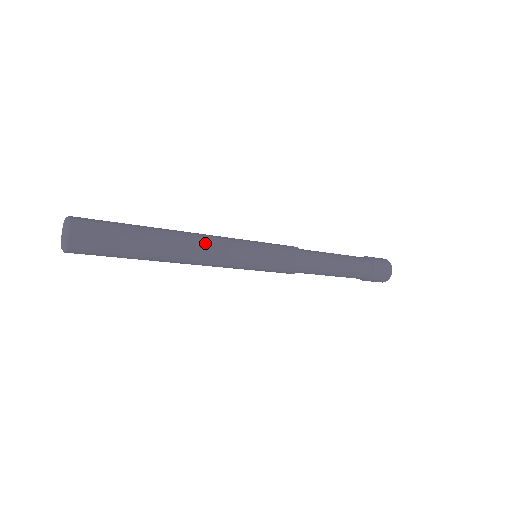
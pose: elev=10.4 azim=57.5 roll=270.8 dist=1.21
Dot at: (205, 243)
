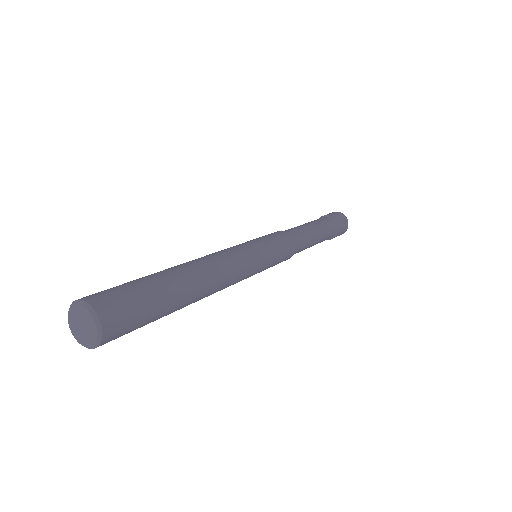
Dot at: (227, 277)
